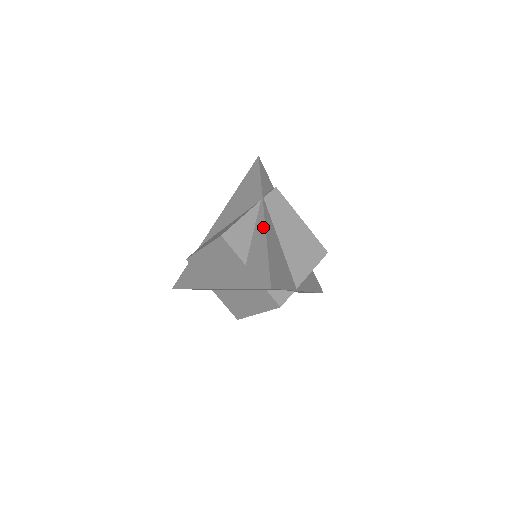
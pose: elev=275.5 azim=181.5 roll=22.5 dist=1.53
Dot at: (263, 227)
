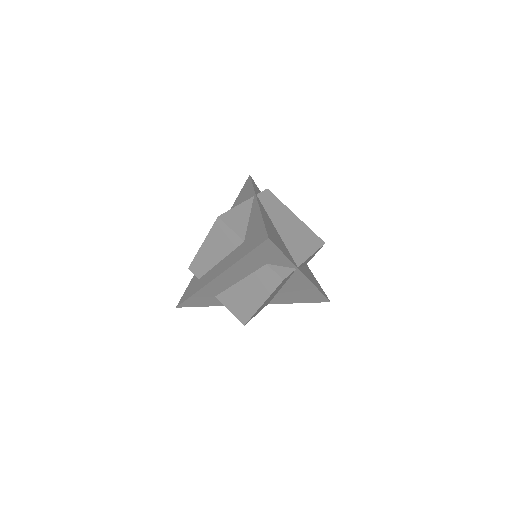
Dot at: (257, 209)
